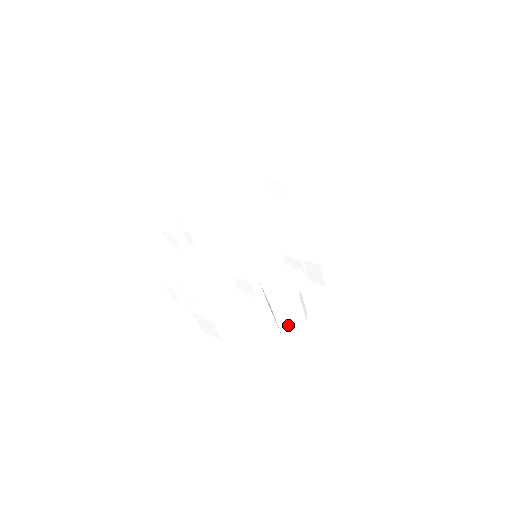
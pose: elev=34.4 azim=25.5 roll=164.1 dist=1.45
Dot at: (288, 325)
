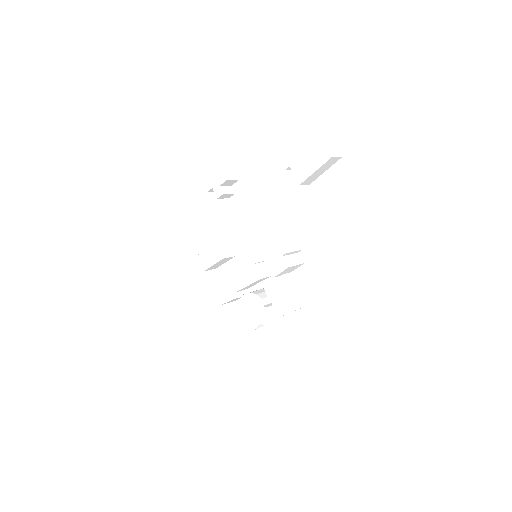
Dot at: occluded
